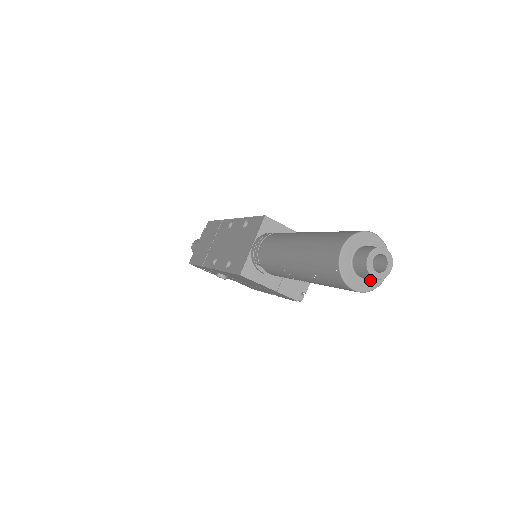
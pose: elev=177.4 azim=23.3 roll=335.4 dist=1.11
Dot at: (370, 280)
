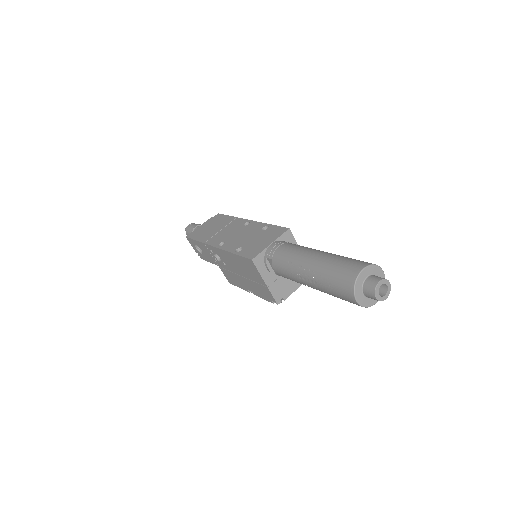
Dot at: (367, 300)
